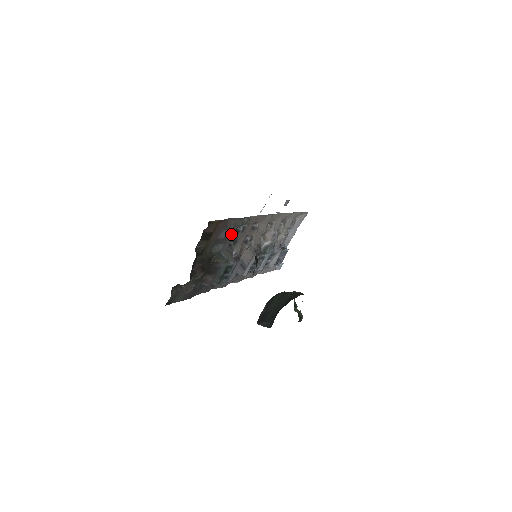
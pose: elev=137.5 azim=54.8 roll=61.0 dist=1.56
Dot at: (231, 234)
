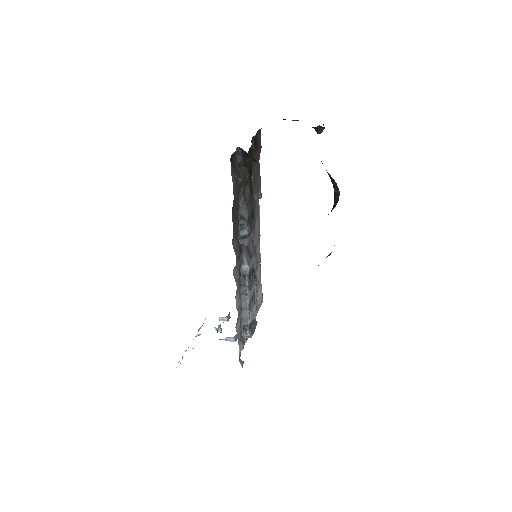
Dot at: (254, 186)
